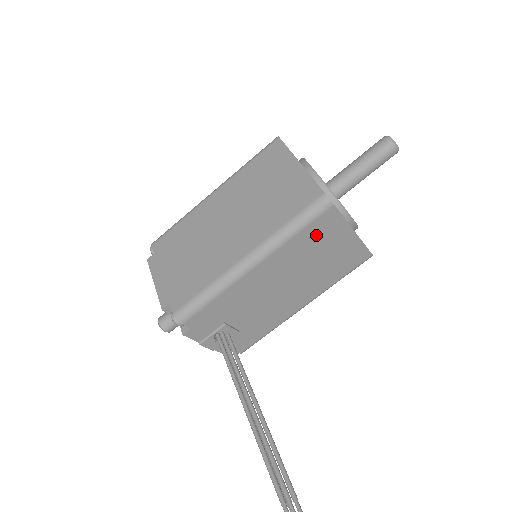
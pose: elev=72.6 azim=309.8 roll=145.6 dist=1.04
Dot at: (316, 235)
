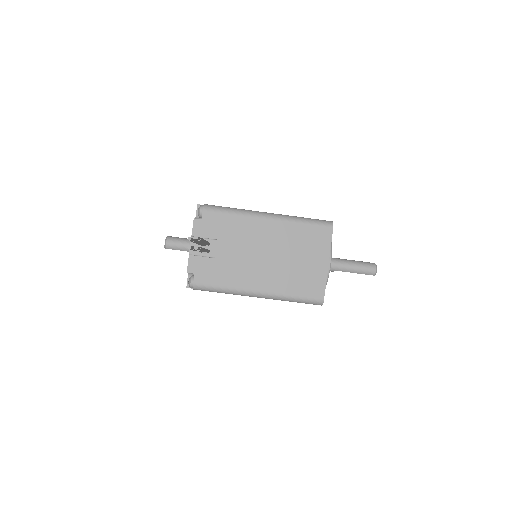
Dot at: (310, 238)
